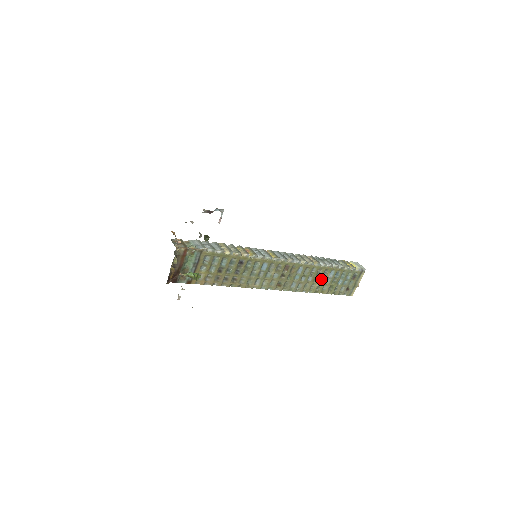
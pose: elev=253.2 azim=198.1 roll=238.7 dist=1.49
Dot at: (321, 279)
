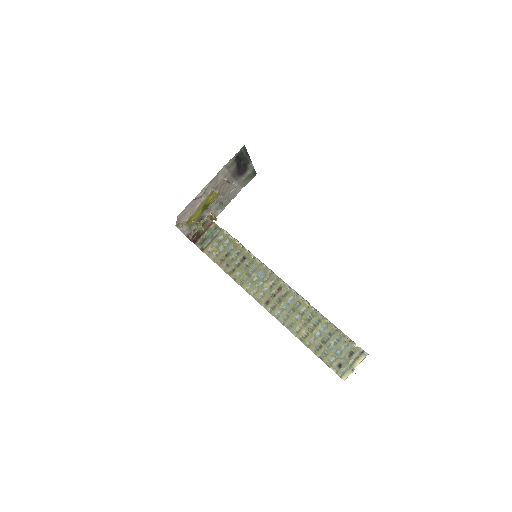
Dot at: (311, 328)
